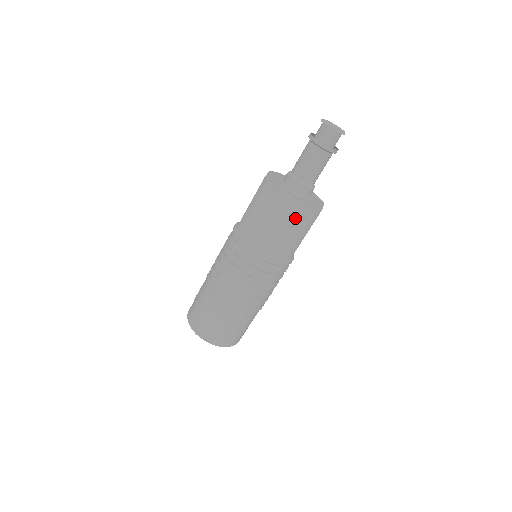
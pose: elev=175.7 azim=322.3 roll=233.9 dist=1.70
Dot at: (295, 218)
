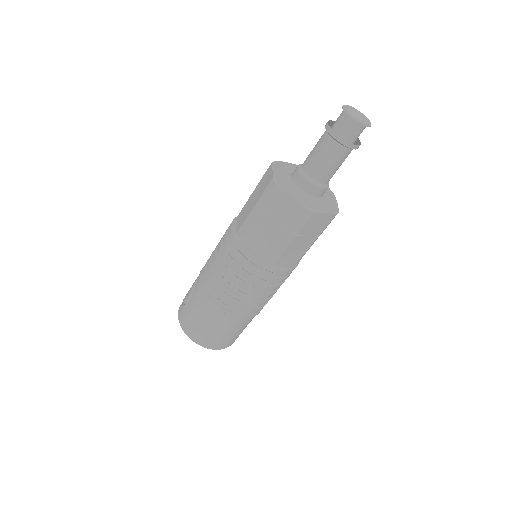
Dot at: (311, 227)
